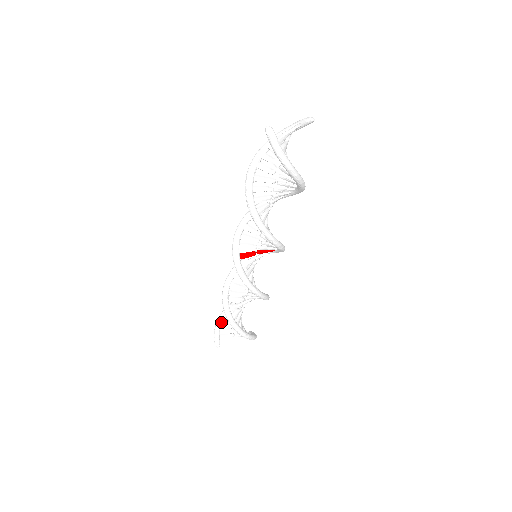
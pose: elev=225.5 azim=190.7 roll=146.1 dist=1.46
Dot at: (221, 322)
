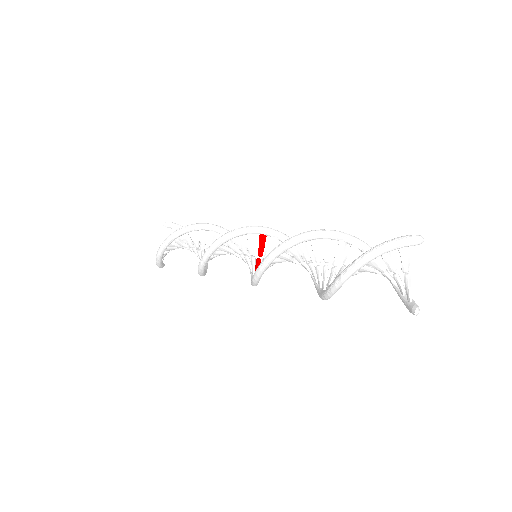
Dot at: occluded
